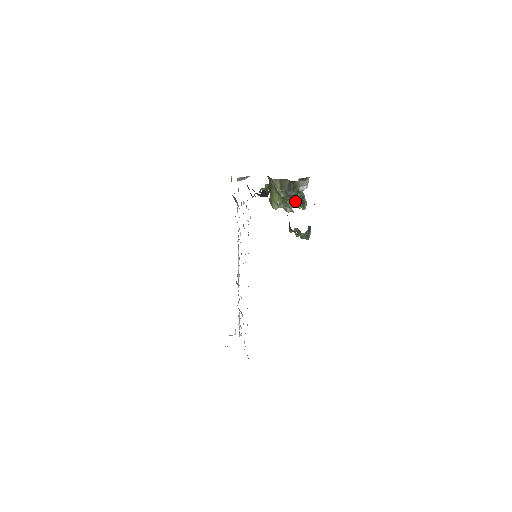
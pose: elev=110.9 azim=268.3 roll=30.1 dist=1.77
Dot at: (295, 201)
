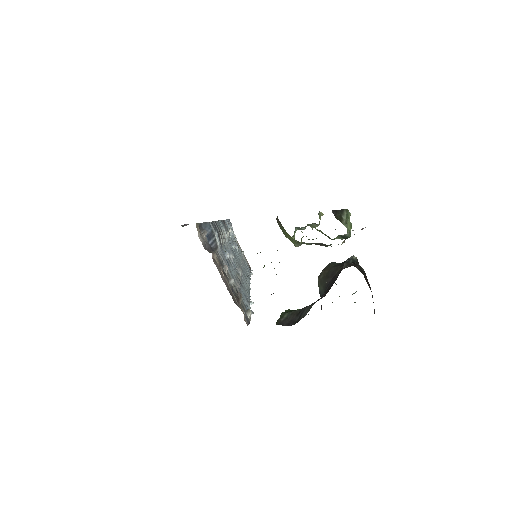
Dot at: (330, 238)
